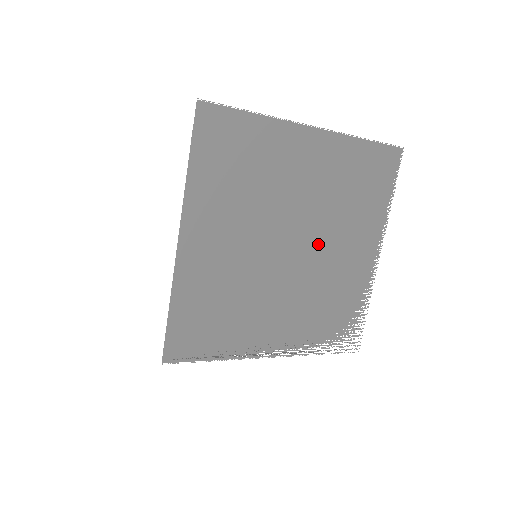
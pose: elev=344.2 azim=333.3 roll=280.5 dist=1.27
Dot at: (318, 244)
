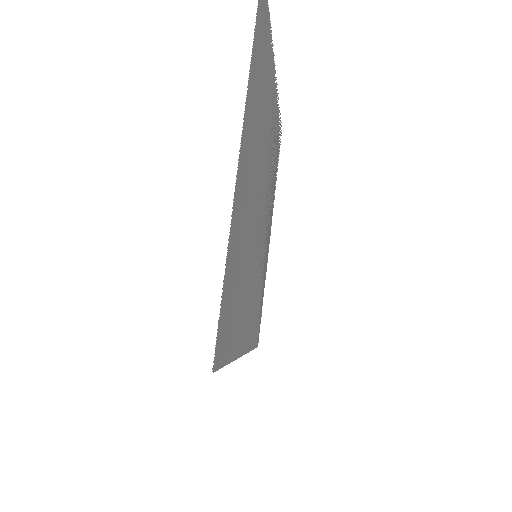
Dot at: (264, 168)
